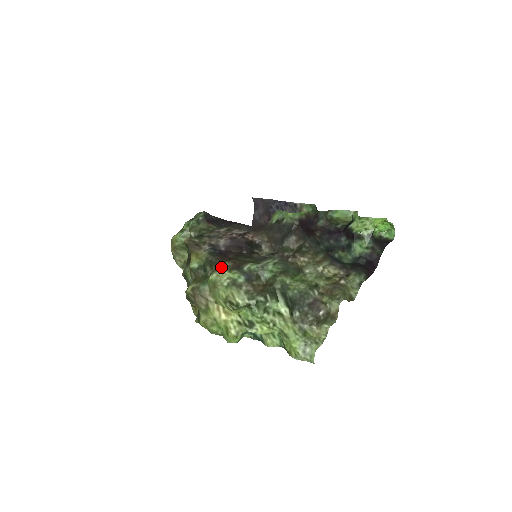
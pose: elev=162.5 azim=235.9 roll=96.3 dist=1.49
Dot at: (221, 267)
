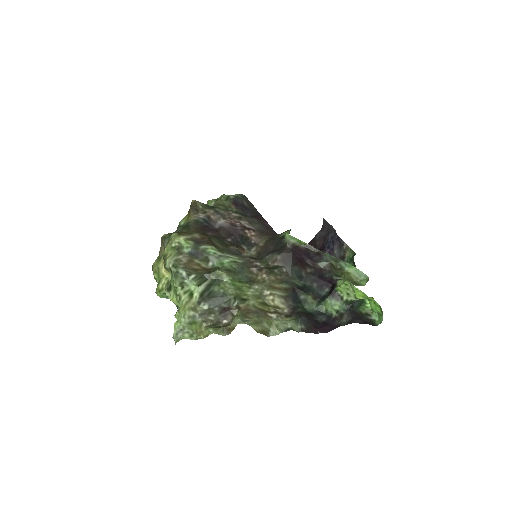
Dot at: (186, 233)
